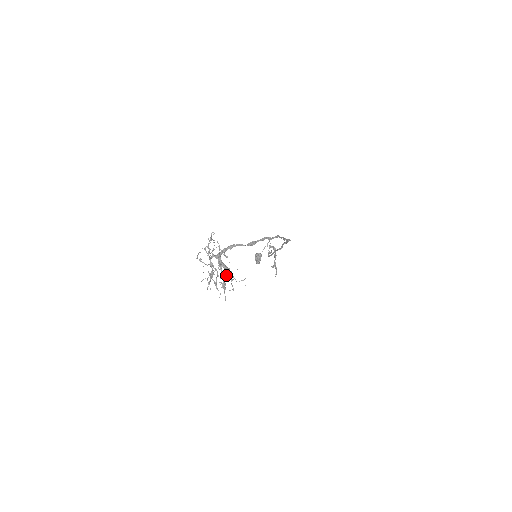
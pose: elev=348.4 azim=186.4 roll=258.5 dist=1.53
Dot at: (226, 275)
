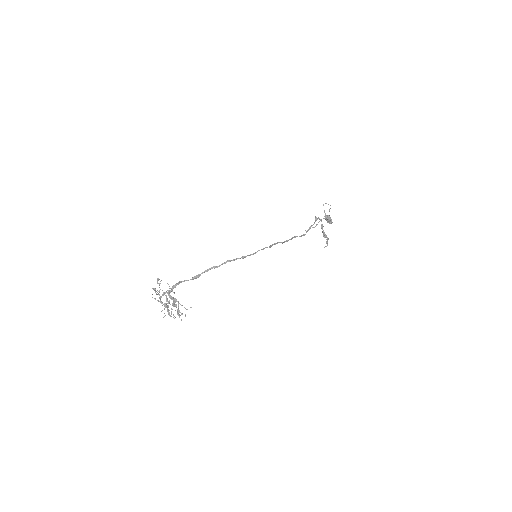
Dot at: (171, 309)
